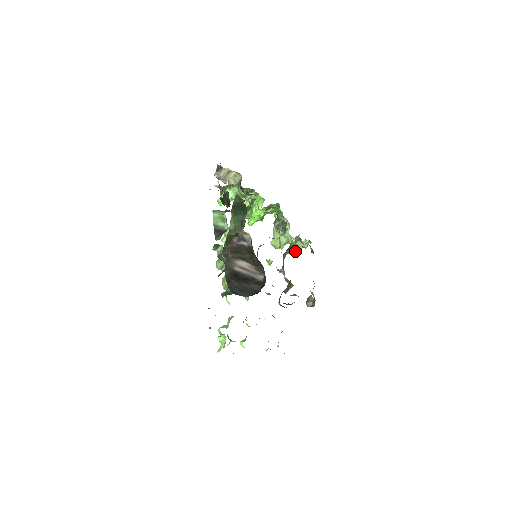
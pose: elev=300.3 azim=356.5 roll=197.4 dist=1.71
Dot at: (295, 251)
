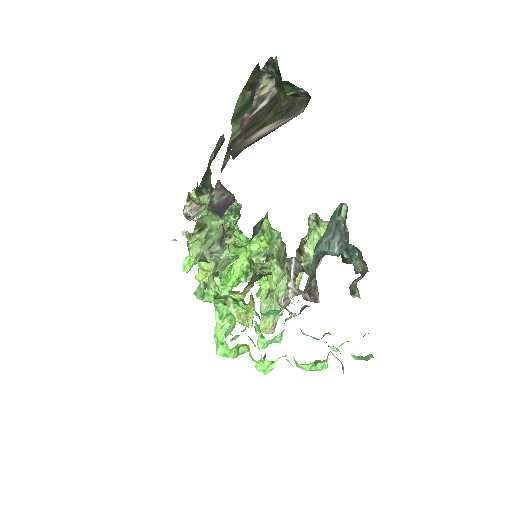
Dot at: (308, 258)
